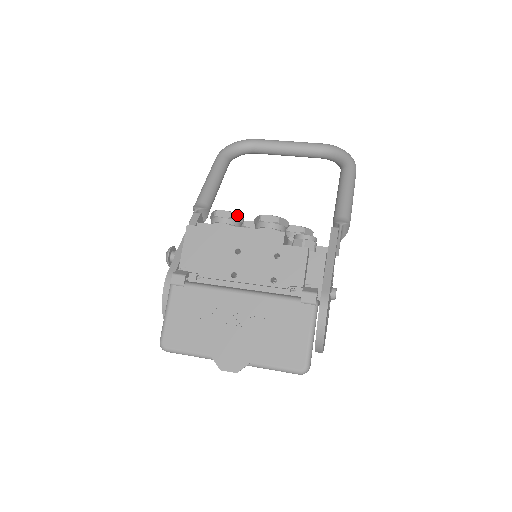
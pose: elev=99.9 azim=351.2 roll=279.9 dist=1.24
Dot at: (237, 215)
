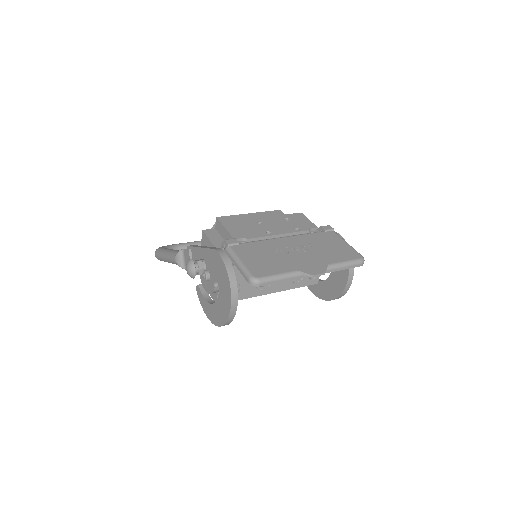
Dot at: occluded
